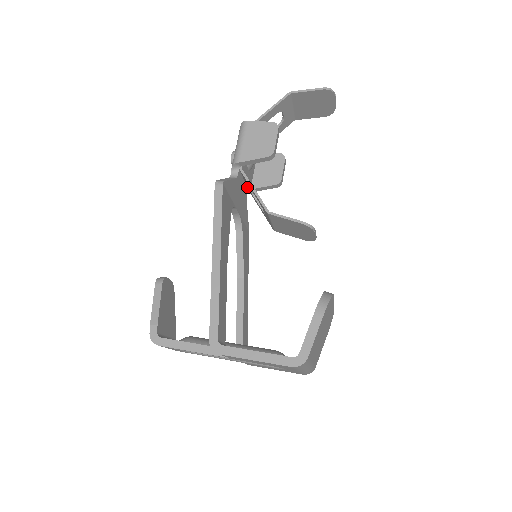
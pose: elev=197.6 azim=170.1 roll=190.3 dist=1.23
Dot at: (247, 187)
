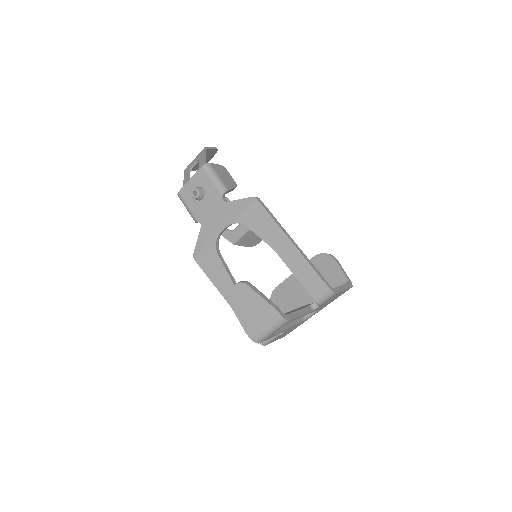
Dot at: occluded
